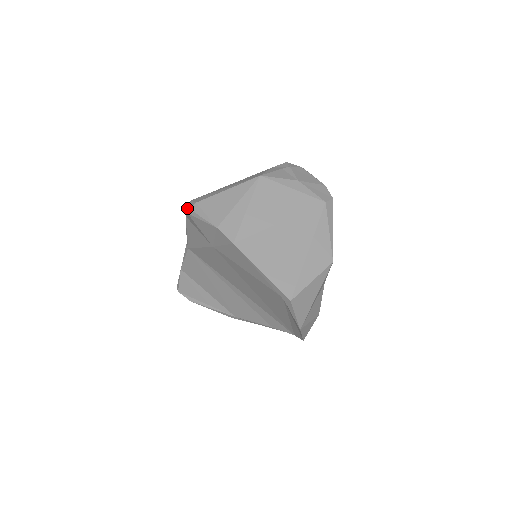
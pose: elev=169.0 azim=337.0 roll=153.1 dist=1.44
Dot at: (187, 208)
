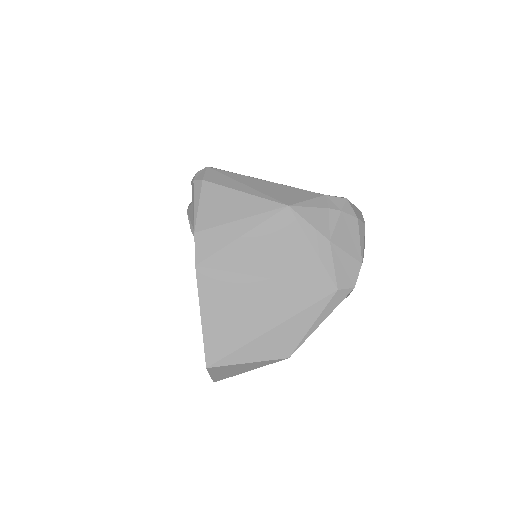
Dot at: (195, 174)
